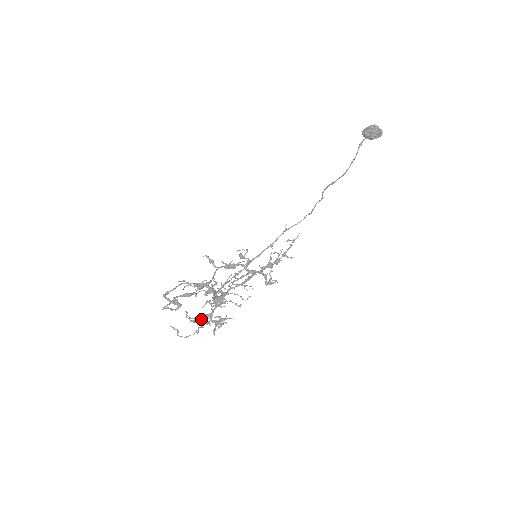
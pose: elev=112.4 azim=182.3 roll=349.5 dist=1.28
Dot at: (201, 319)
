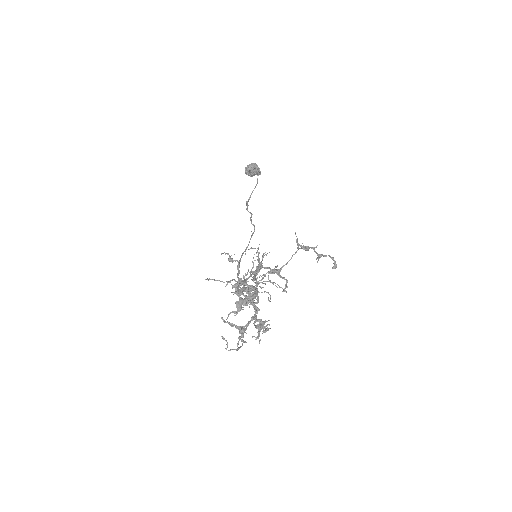
Dot at: (248, 323)
